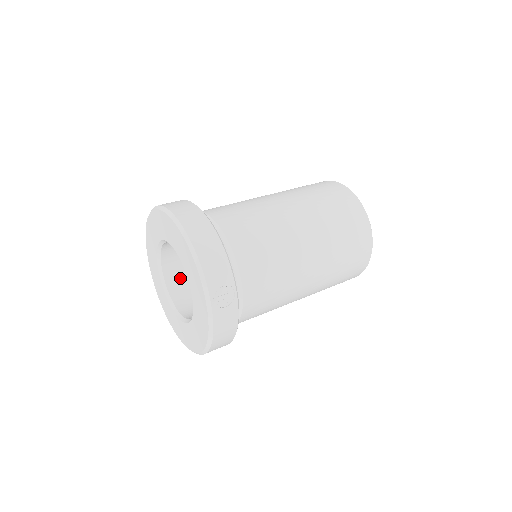
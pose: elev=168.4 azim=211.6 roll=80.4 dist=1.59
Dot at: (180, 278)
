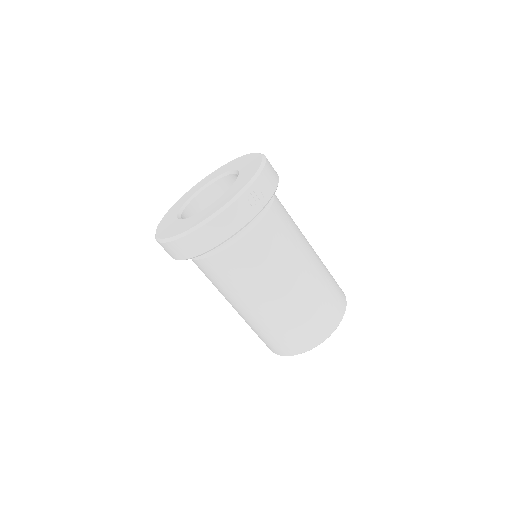
Dot at: occluded
